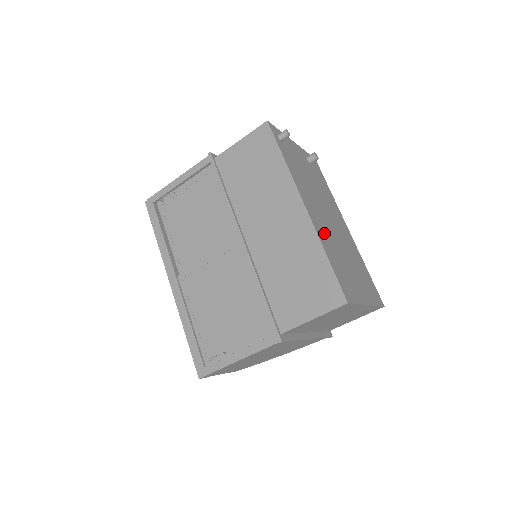
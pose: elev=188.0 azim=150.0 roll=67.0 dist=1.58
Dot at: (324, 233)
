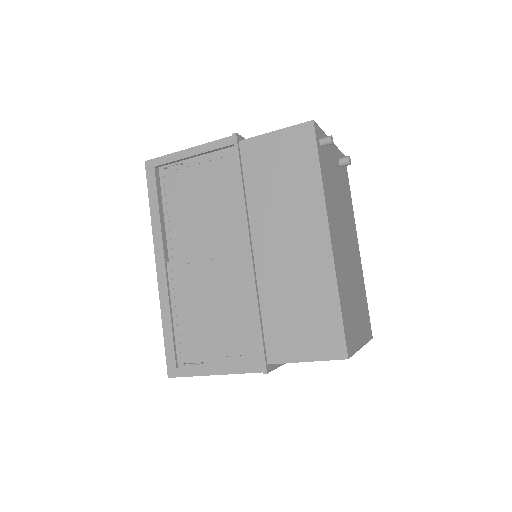
Dot at: (341, 268)
